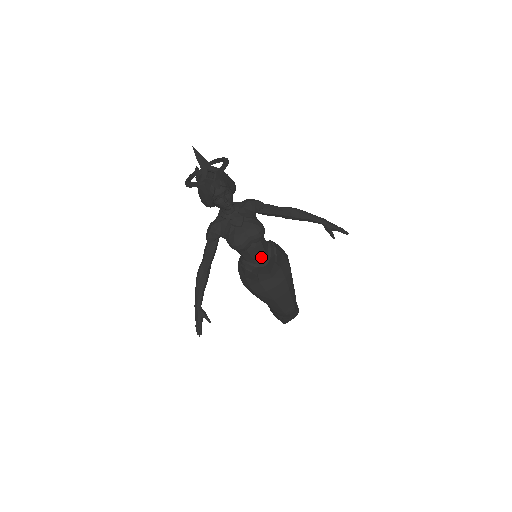
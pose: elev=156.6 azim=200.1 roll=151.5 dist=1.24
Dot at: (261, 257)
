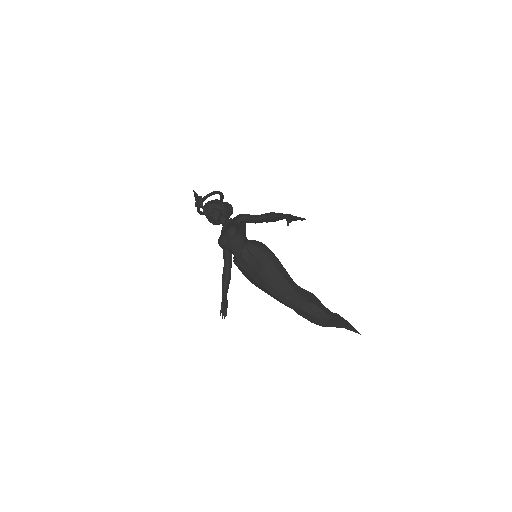
Dot at: (236, 250)
